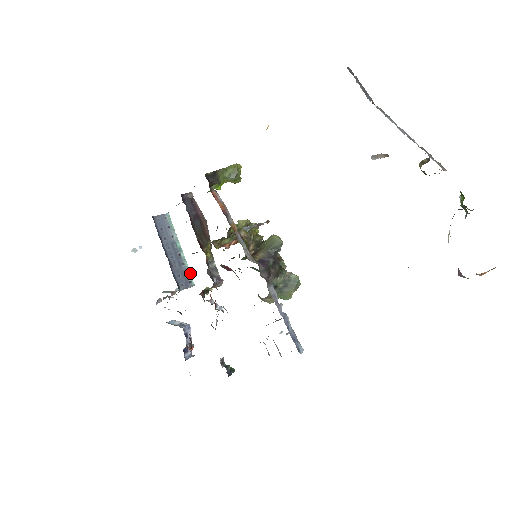
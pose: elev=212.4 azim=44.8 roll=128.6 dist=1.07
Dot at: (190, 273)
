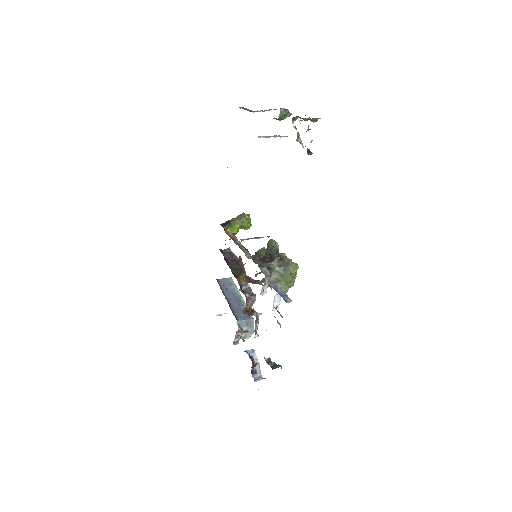
Dot at: occluded
